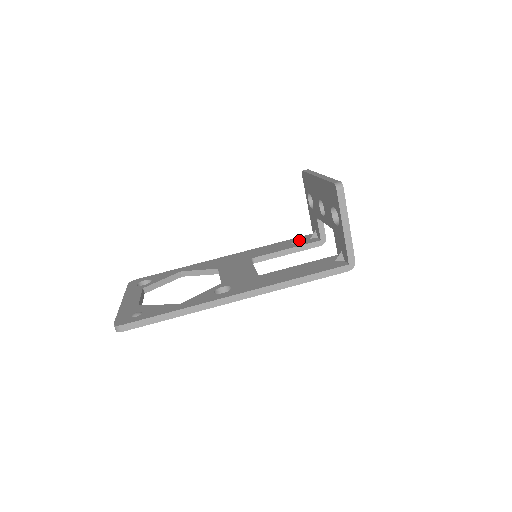
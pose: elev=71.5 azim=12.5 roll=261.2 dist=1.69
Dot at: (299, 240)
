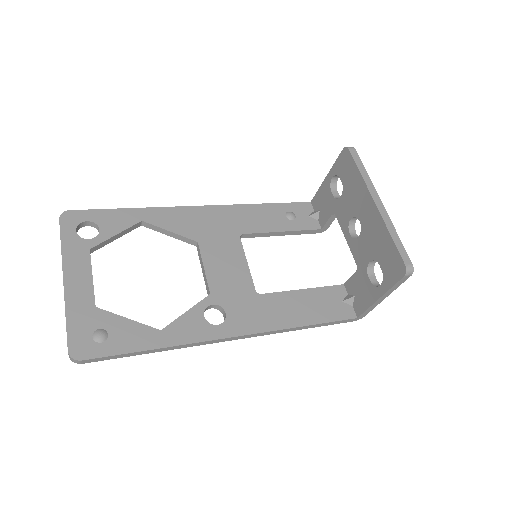
Dot at: (296, 213)
